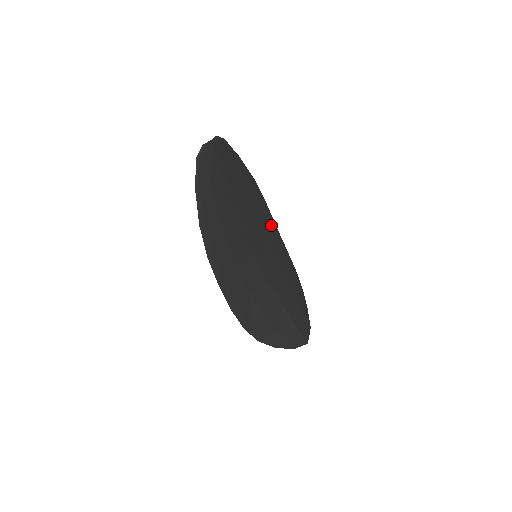
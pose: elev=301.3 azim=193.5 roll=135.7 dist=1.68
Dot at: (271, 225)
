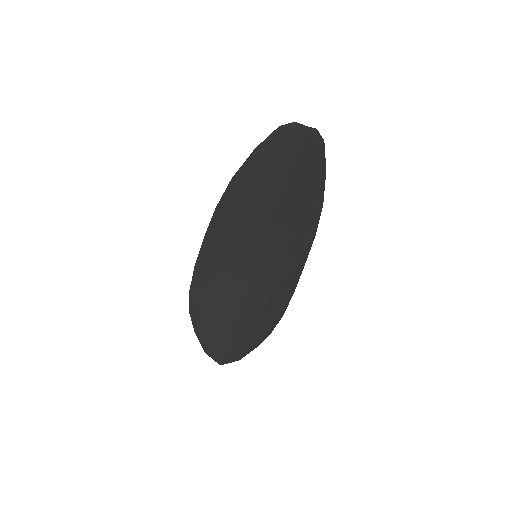
Dot at: (301, 254)
